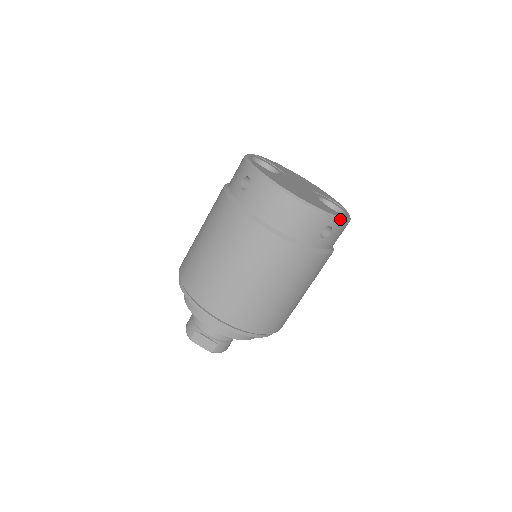
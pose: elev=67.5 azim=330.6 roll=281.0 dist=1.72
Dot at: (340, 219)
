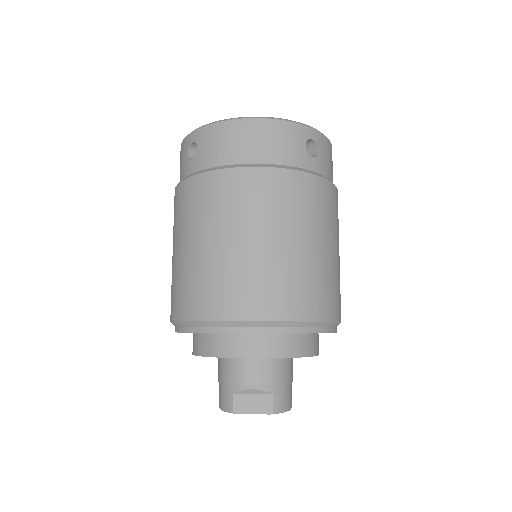
Dot at: (318, 131)
